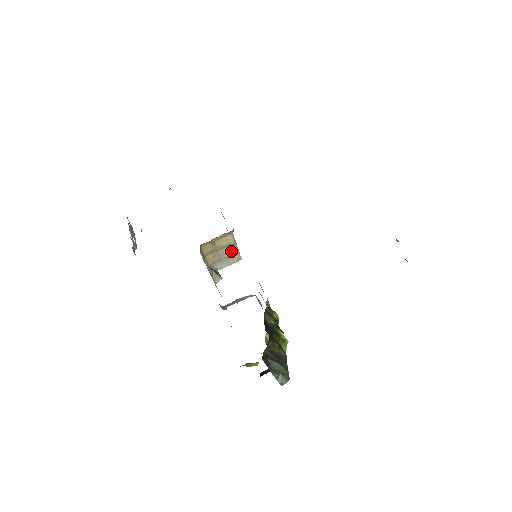
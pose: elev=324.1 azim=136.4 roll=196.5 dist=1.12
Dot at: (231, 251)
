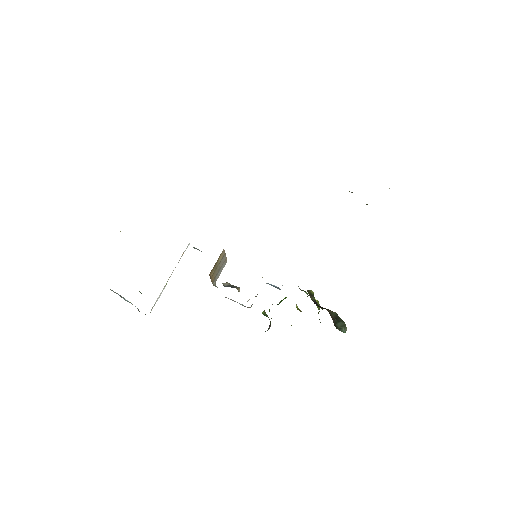
Dot at: (223, 261)
